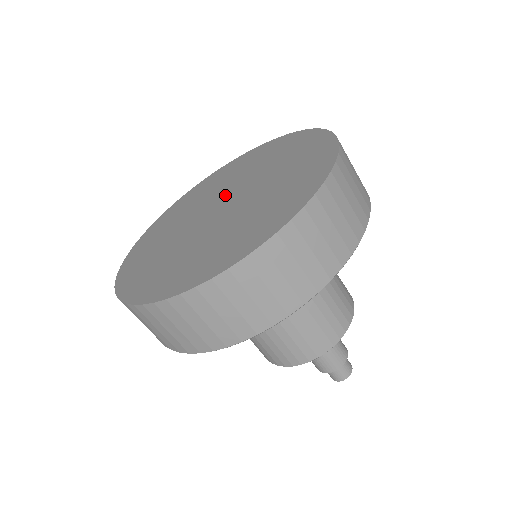
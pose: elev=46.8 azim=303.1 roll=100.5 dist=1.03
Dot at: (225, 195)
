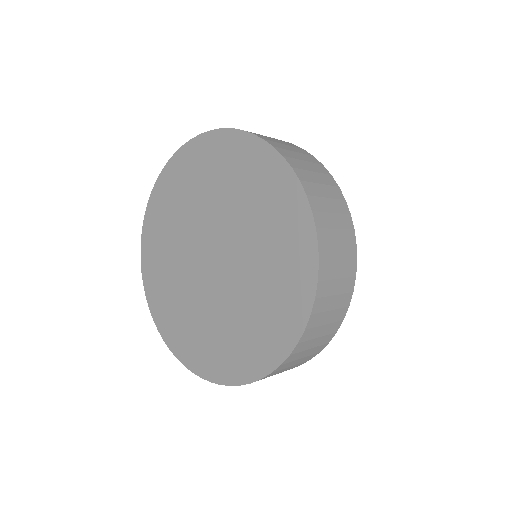
Dot at: (198, 249)
